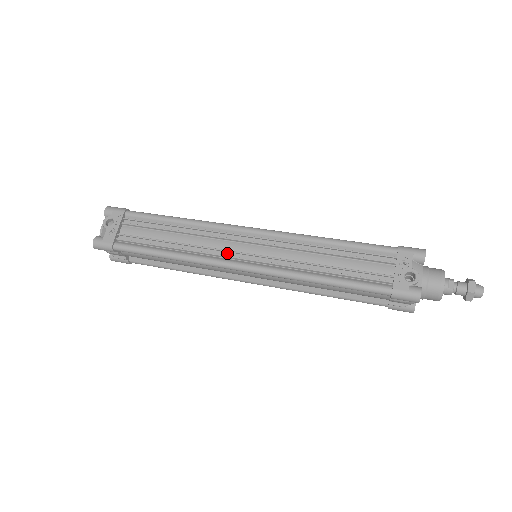
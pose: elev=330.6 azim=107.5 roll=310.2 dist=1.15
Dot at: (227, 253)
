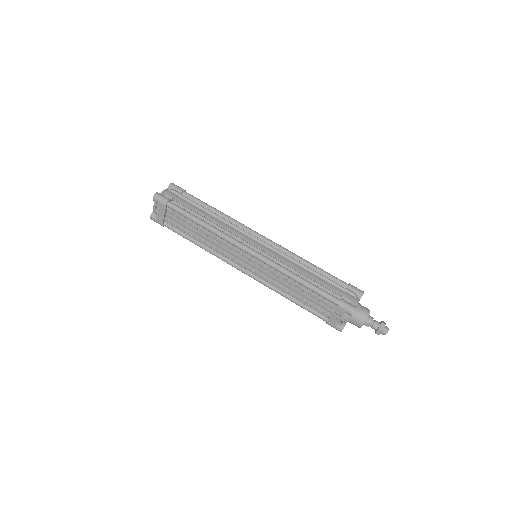
Dot at: (234, 259)
